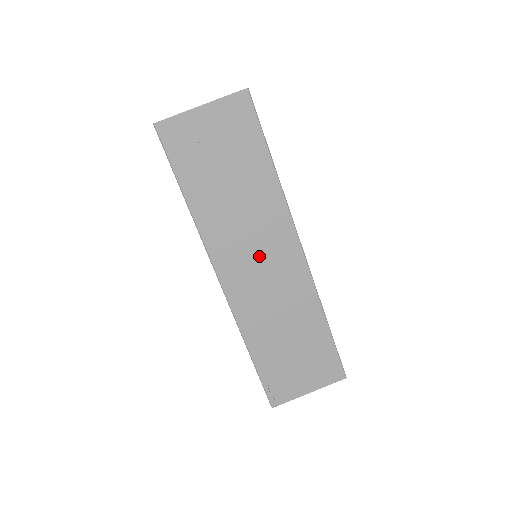
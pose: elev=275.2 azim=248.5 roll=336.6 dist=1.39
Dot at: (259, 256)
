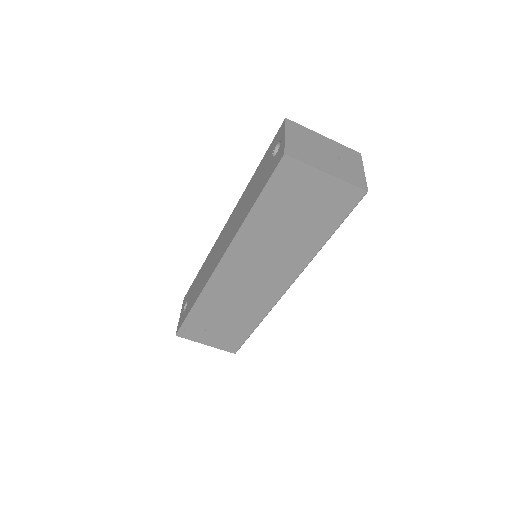
Dot at: (259, 272)
